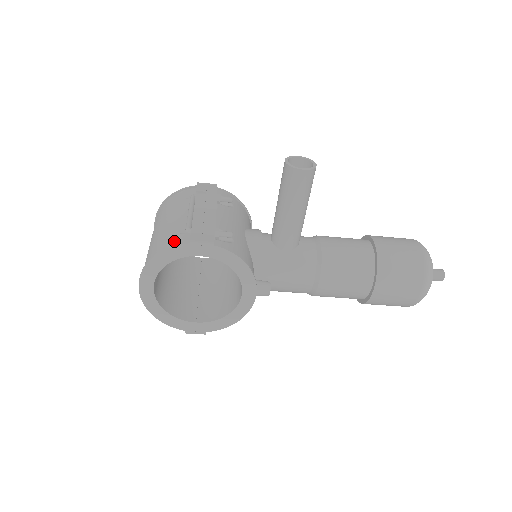
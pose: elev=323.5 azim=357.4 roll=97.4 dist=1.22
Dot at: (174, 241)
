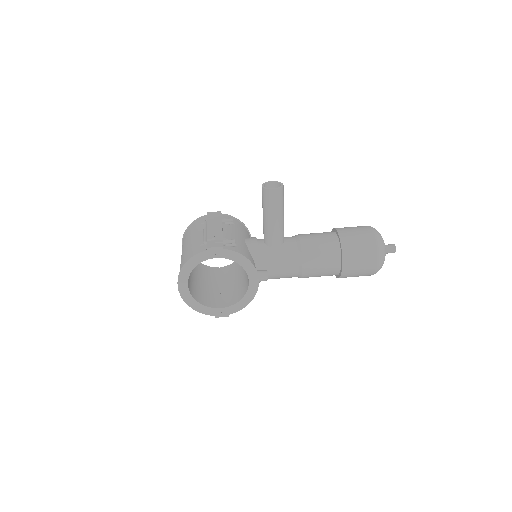
Dot at: (197, 251)
